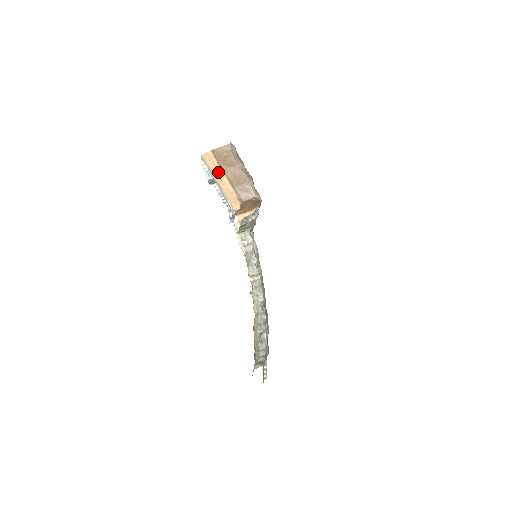
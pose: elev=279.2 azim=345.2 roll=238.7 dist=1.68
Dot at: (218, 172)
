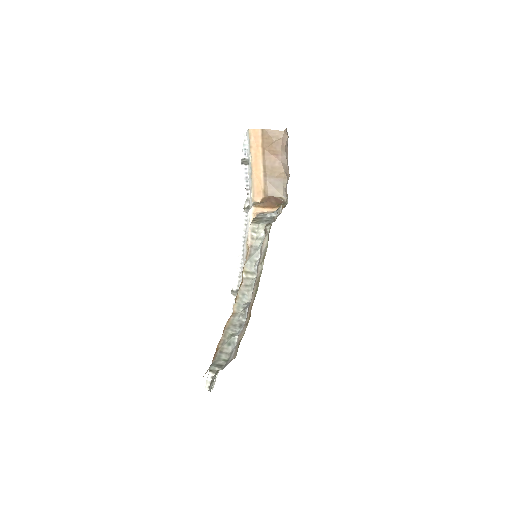
Dot at: (257, 154)
